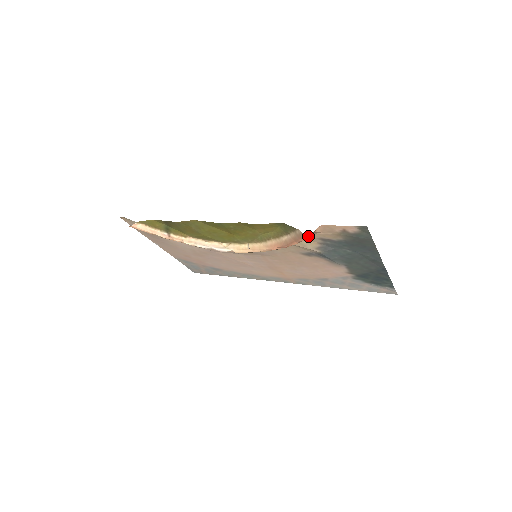
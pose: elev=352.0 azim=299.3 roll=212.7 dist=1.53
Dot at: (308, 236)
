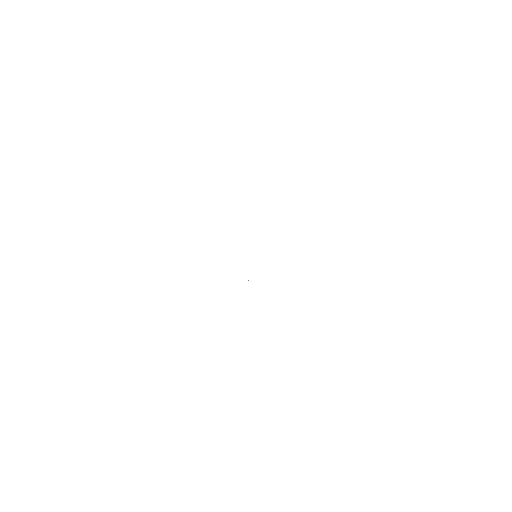
Dot at: occluded
